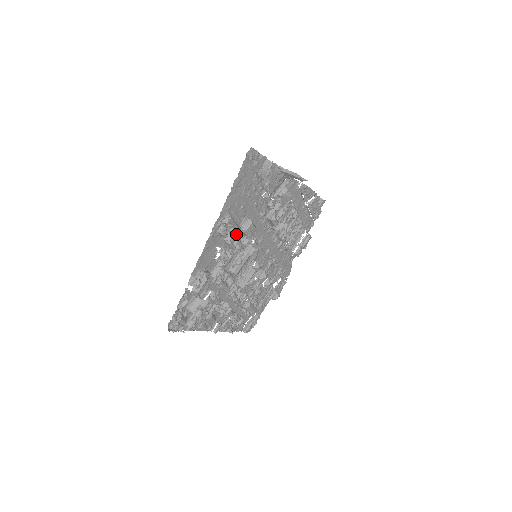
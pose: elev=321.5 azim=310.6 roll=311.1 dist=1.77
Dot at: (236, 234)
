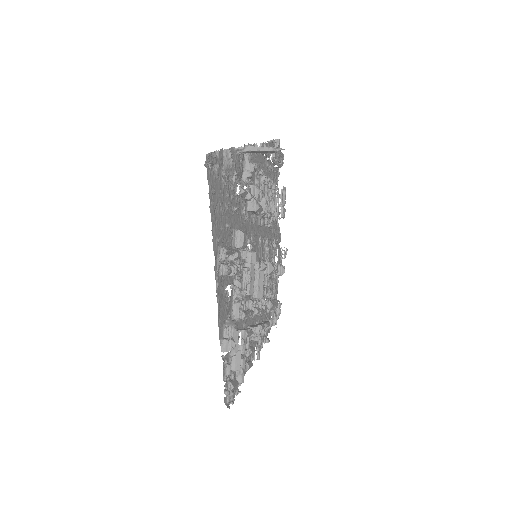
Dot at: (236, 259)
